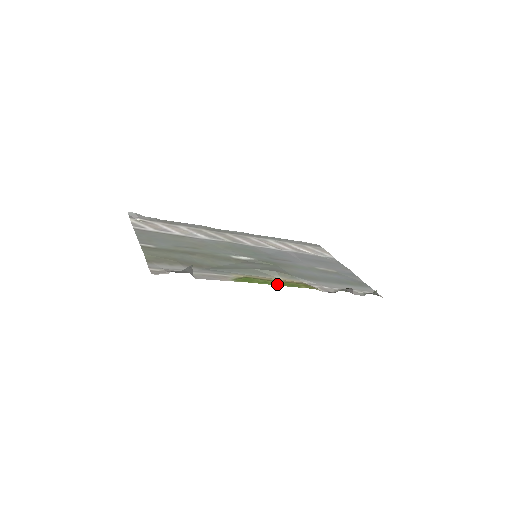
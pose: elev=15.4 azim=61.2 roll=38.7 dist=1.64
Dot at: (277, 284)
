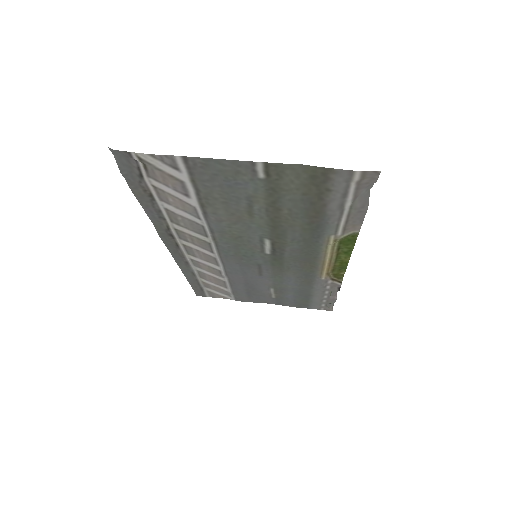
Dot at: (346, 259)
